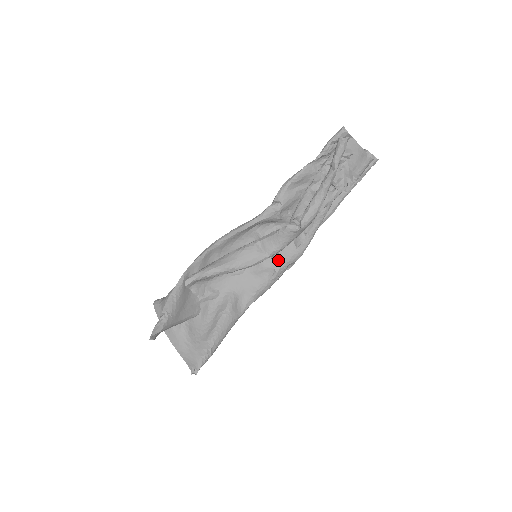
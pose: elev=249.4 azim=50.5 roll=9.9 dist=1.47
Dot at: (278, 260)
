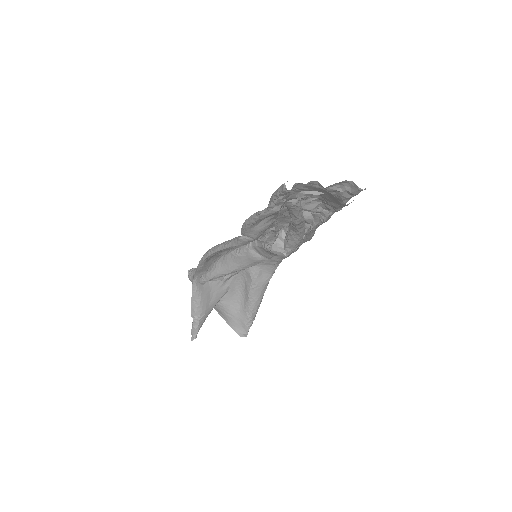
Dot at: occluded
